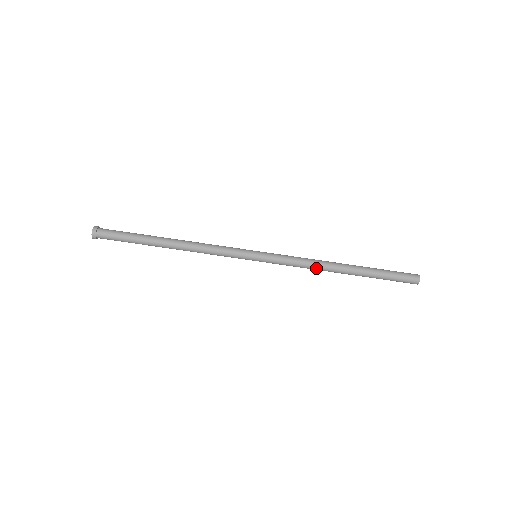
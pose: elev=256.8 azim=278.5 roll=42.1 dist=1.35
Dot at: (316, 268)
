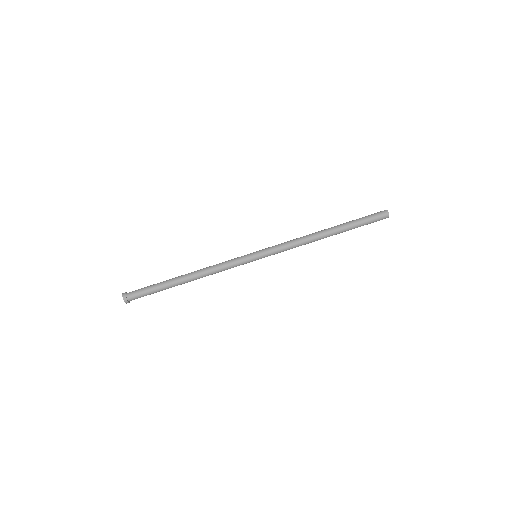
Dot at: (305, 239)
